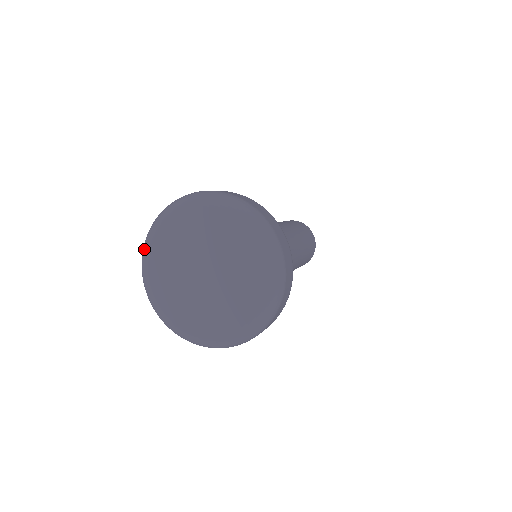
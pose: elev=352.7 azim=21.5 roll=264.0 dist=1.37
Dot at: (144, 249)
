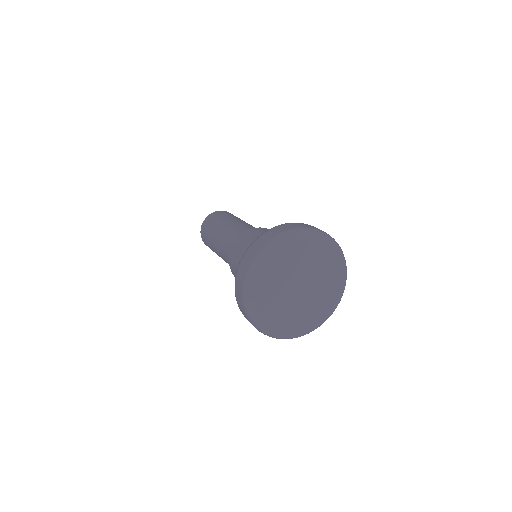
Dot at: (280, 244)
